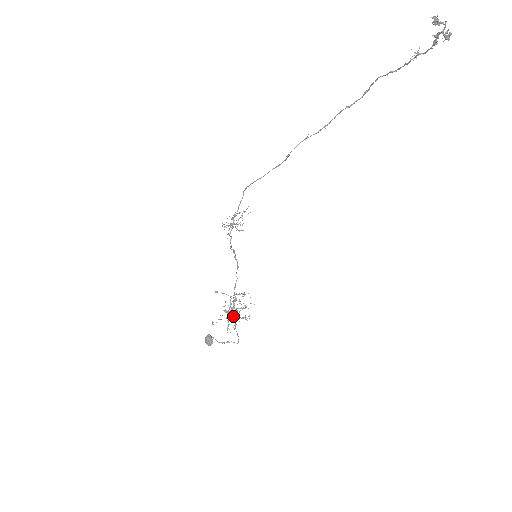
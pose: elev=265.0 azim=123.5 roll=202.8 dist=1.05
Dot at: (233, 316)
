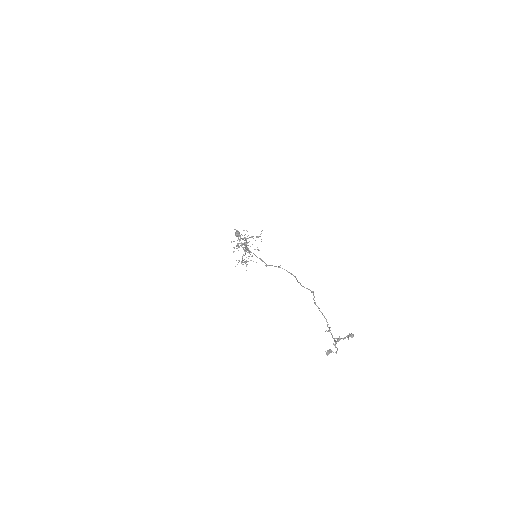
Dot at: (244, 261)
